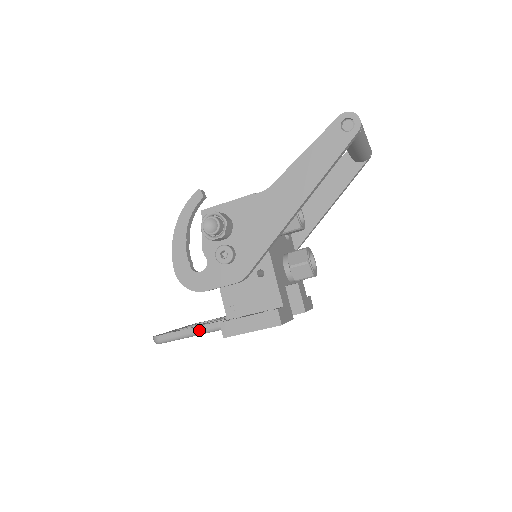
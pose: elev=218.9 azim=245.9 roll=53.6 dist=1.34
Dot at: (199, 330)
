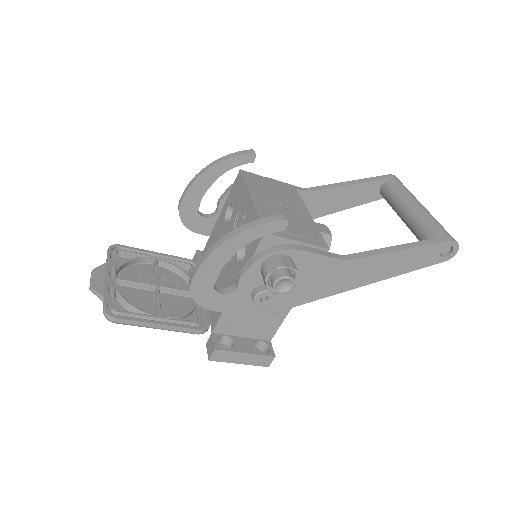
Dot at: (174, 330)
